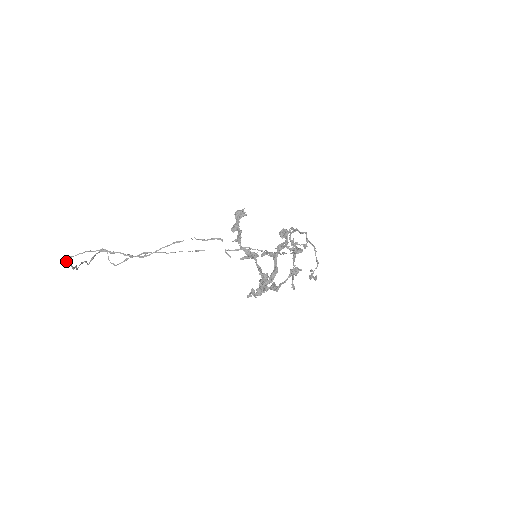
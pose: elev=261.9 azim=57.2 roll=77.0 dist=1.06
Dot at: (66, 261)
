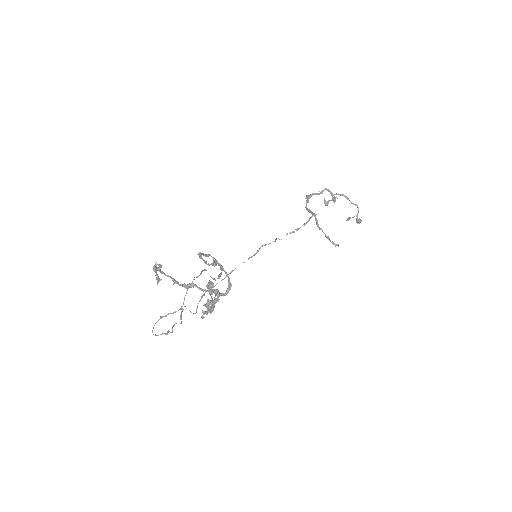
Dot at: occluded
